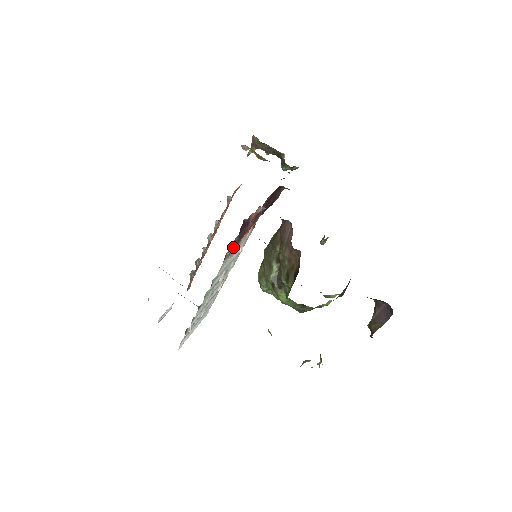
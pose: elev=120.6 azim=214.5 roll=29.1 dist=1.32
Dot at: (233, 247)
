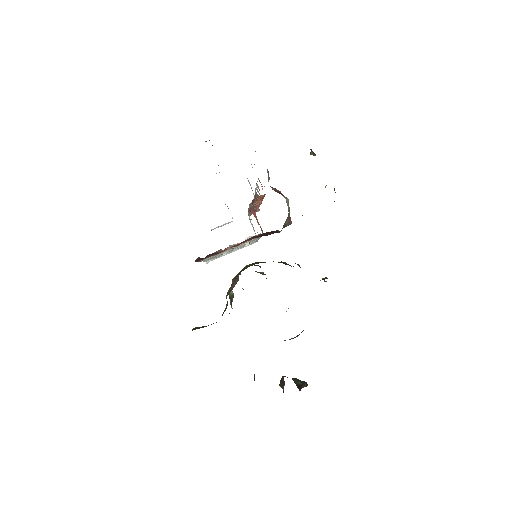
Dot at: (208, 257)
